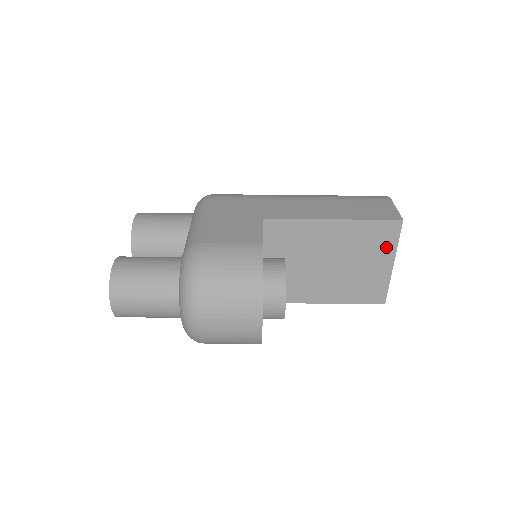
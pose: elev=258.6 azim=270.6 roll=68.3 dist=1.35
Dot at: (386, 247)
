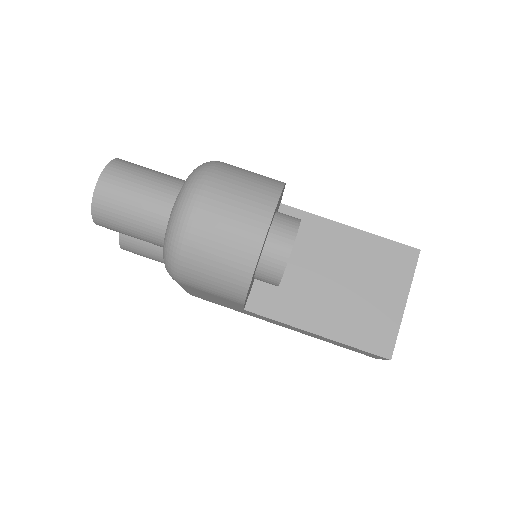
Dot at: (400, 277)
